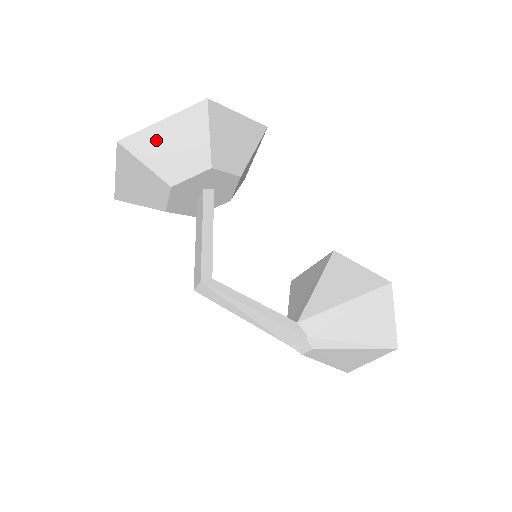
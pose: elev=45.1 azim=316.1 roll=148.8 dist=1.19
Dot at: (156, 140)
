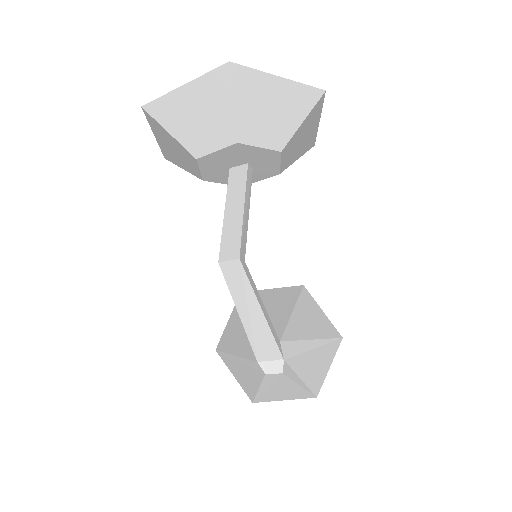
Dot at: (261, 90)
